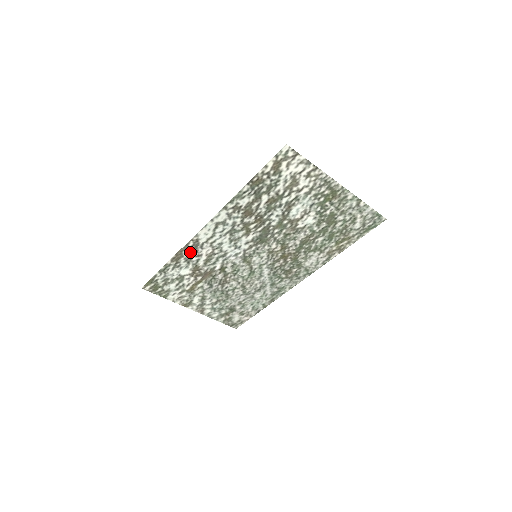
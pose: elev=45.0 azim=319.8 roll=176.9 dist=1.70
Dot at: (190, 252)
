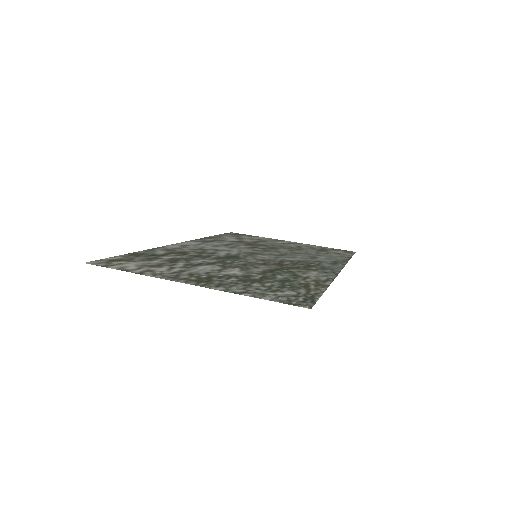
Dot at: (209, 240)
